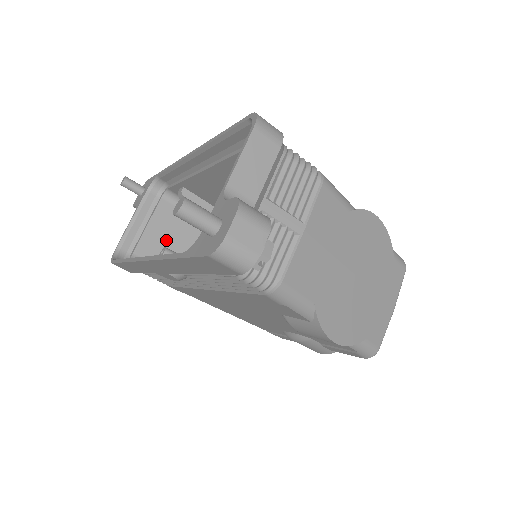
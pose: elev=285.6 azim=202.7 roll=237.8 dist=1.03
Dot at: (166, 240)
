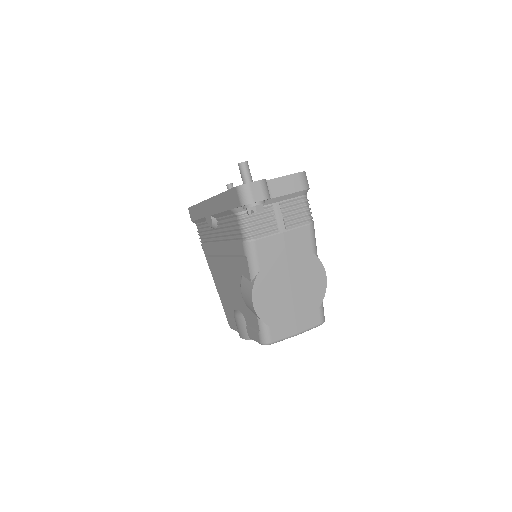
Dot at: occluded
